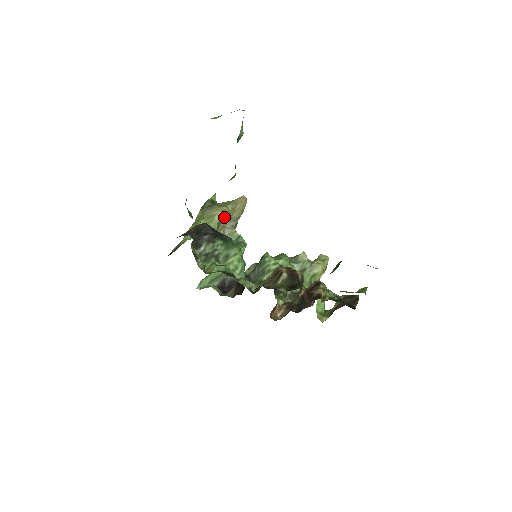
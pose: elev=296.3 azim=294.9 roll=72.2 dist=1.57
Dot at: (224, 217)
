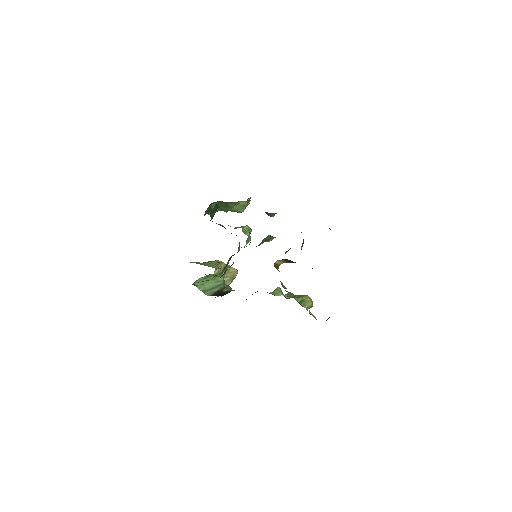
Dot at: (221, 266)
